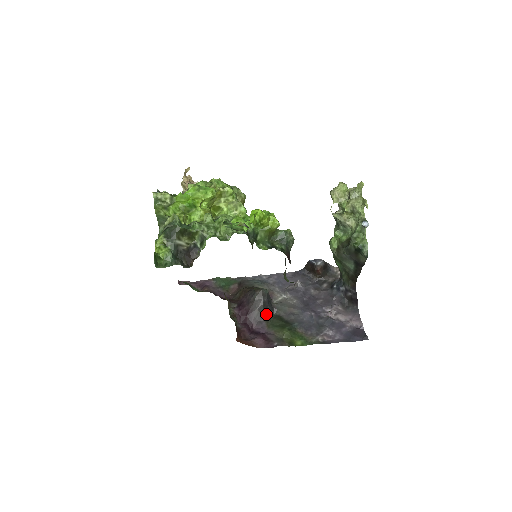
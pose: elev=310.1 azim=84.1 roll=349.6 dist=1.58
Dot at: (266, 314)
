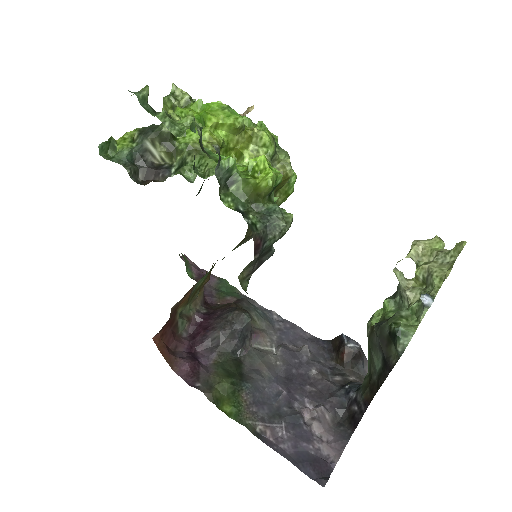
Dot at: (227, 346)
